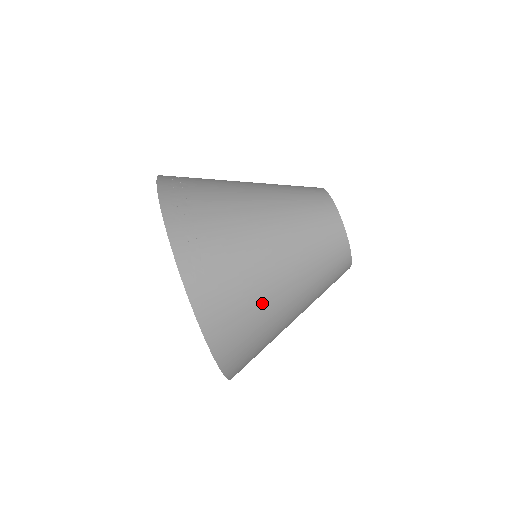
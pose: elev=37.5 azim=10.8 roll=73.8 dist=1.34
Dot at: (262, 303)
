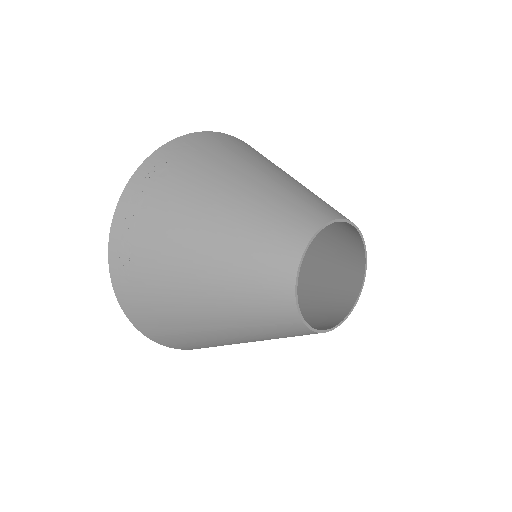
Dot at: (187, 325)
